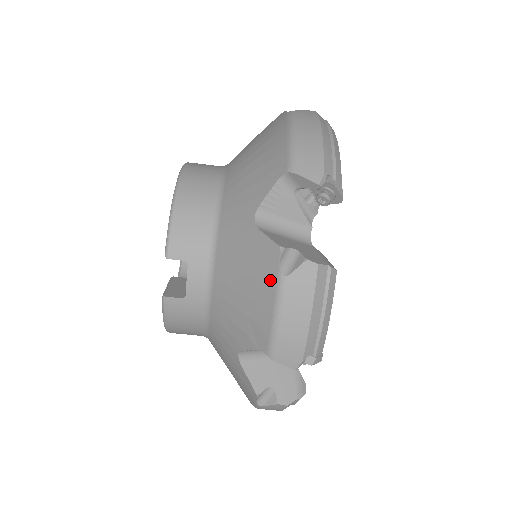
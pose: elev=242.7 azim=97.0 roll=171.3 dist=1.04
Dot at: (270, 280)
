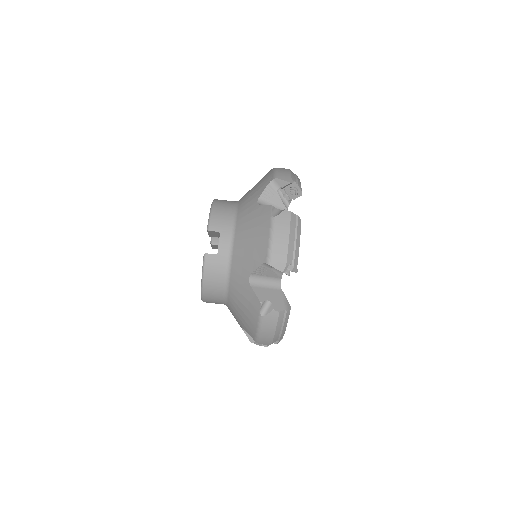
Dot at: (267, 222)
